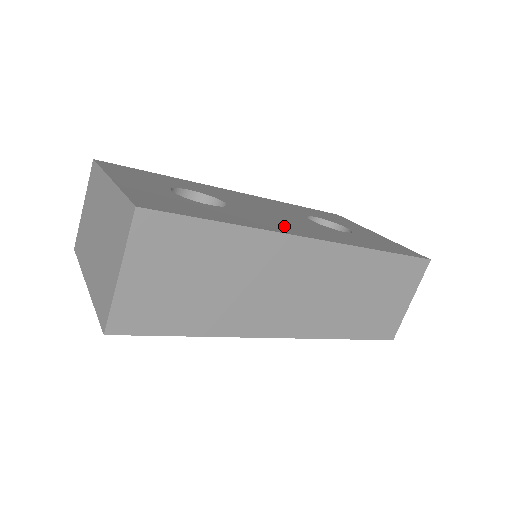
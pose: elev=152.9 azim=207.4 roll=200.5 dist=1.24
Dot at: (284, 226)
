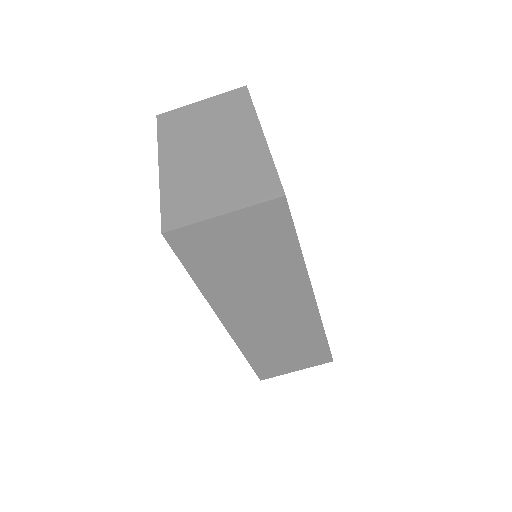
Dot at: occluded
